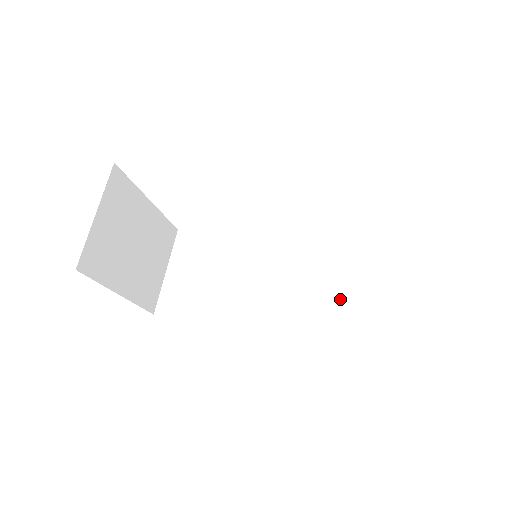
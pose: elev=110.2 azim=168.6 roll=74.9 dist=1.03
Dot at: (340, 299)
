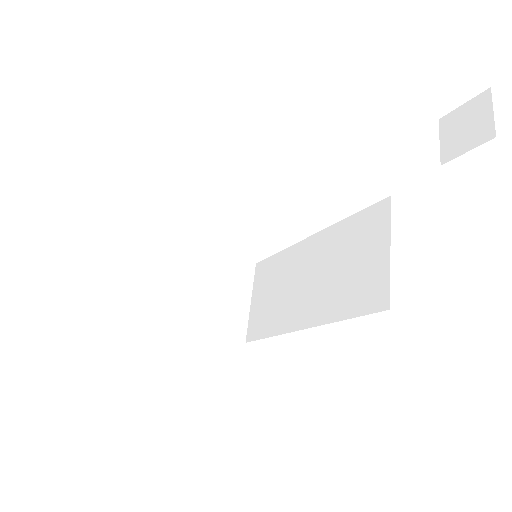
Dot at: (364, 268)
